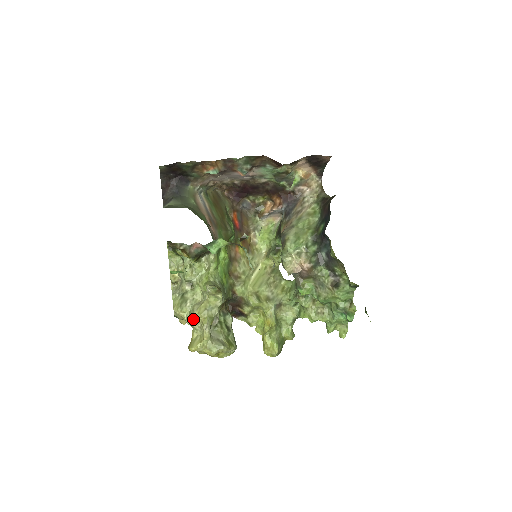
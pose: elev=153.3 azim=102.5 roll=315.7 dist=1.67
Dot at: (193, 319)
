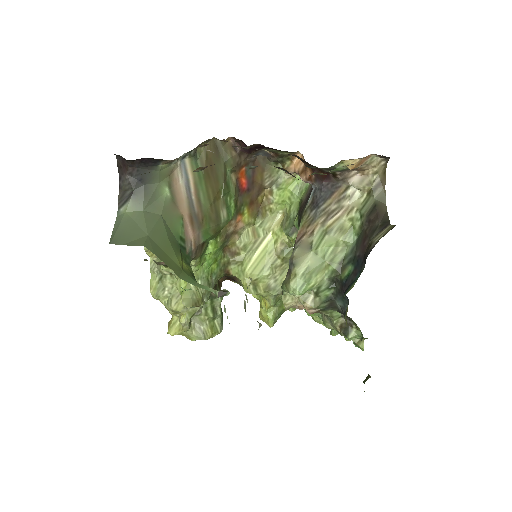
Dot at: (171, 311)
